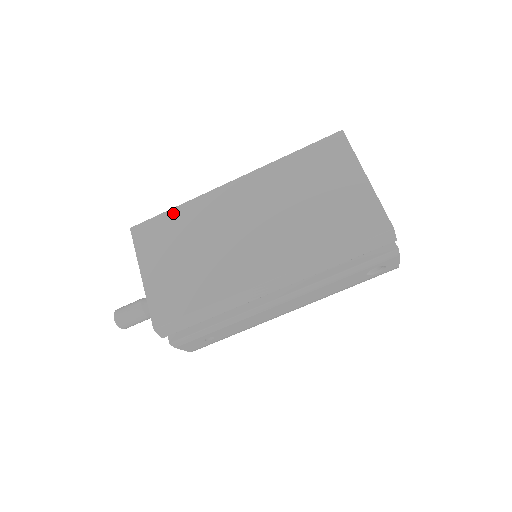
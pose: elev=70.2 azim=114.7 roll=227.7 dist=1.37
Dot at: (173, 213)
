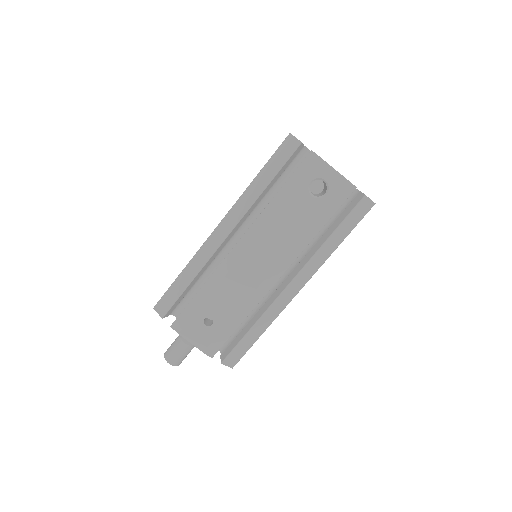
Dot at: occluded
